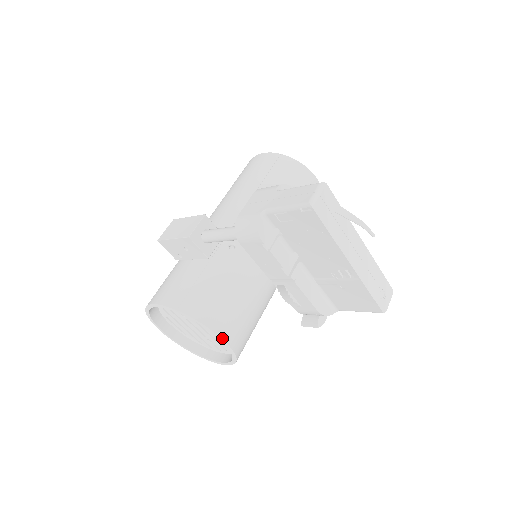
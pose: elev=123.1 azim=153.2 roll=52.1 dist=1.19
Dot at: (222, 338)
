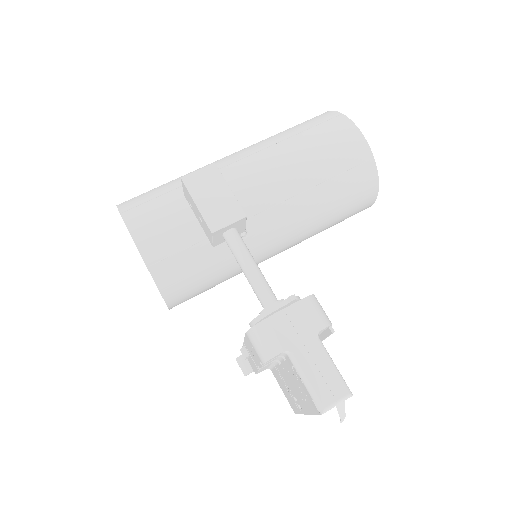
Dot at: (168, 306)
